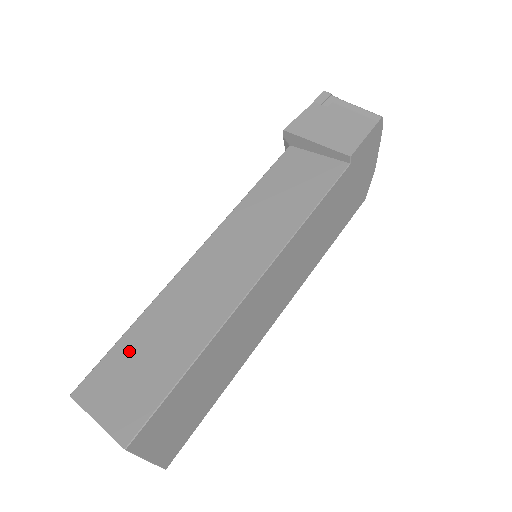
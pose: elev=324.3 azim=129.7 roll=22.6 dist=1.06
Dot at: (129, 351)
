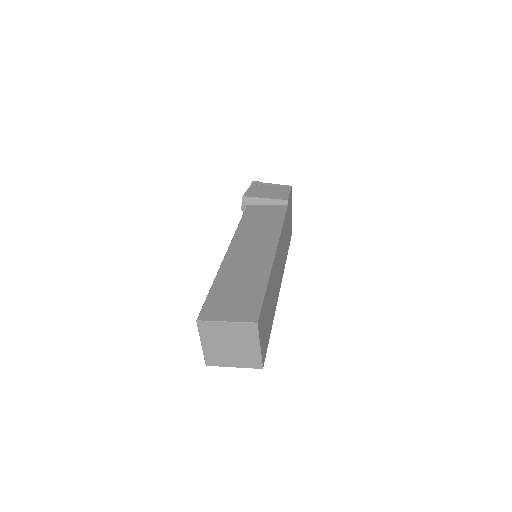
Dot at: (221, 293)
